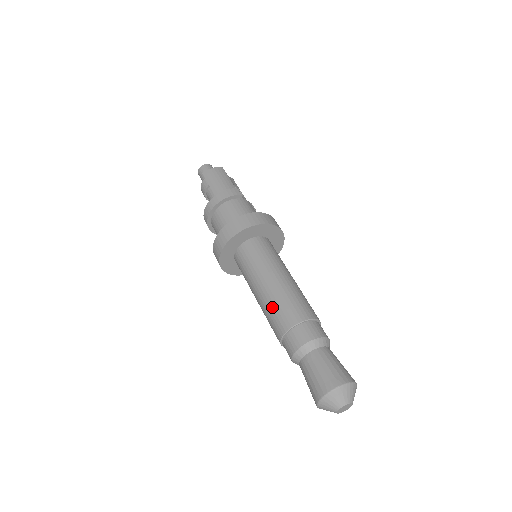
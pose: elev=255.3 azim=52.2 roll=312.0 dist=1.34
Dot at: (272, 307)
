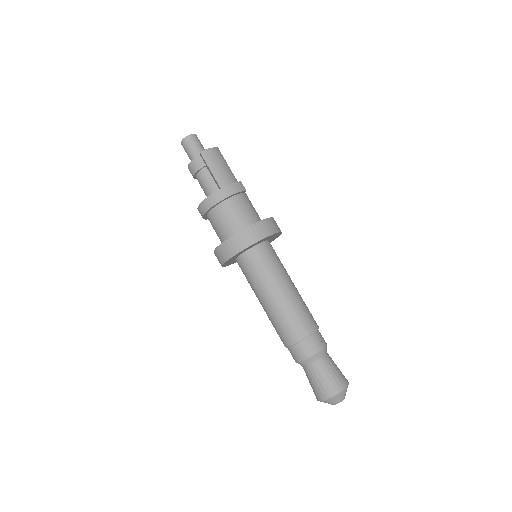
Dot at: (286, 317)
